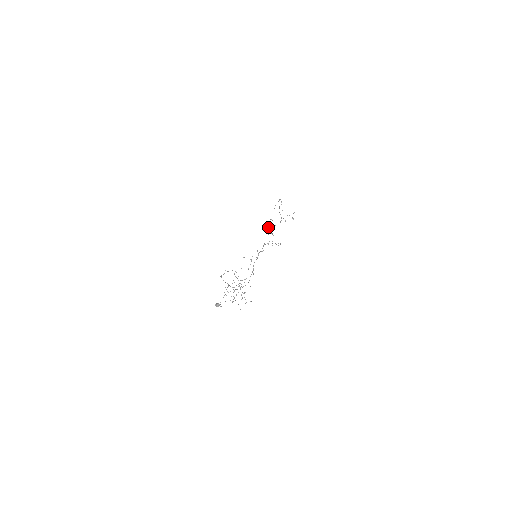
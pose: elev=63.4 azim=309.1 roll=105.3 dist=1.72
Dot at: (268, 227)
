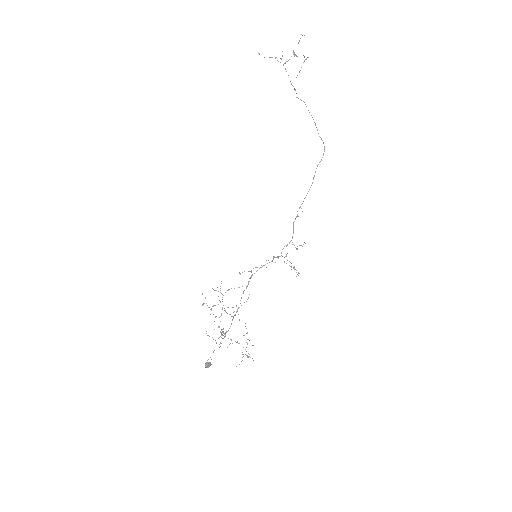
Dot at: (293, 227)
